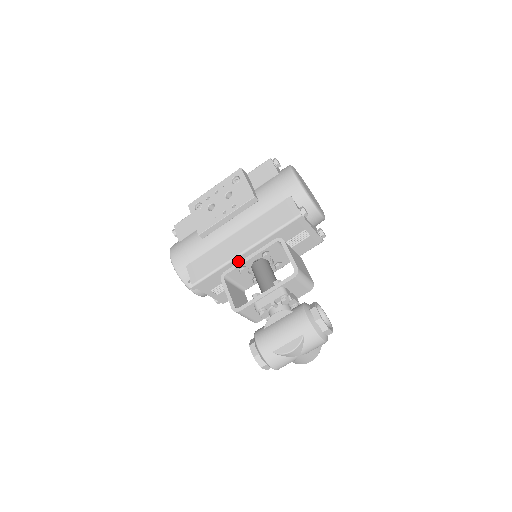
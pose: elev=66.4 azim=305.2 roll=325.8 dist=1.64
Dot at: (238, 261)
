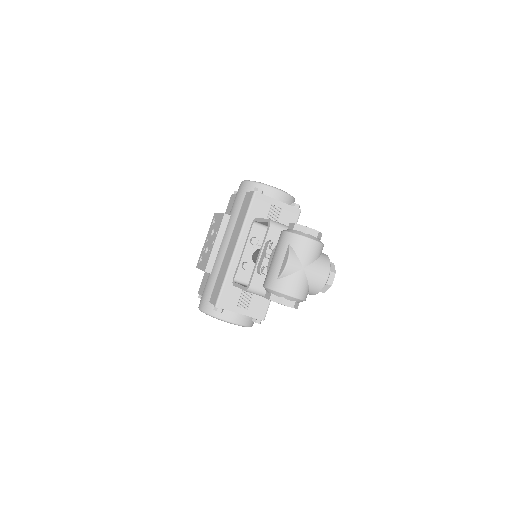
Dot at: (237, 261)
